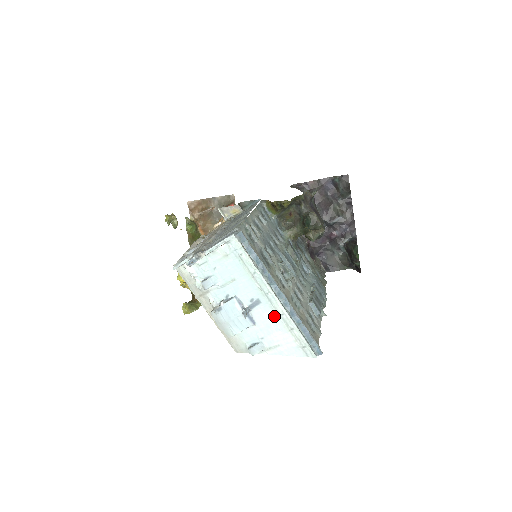
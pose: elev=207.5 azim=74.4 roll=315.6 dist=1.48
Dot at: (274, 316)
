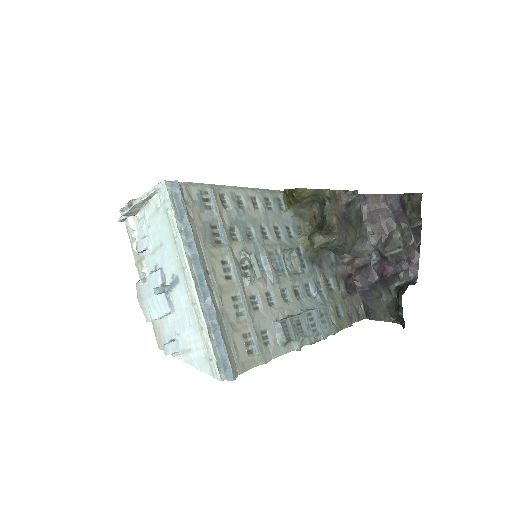
Dot at: (188, 304)
